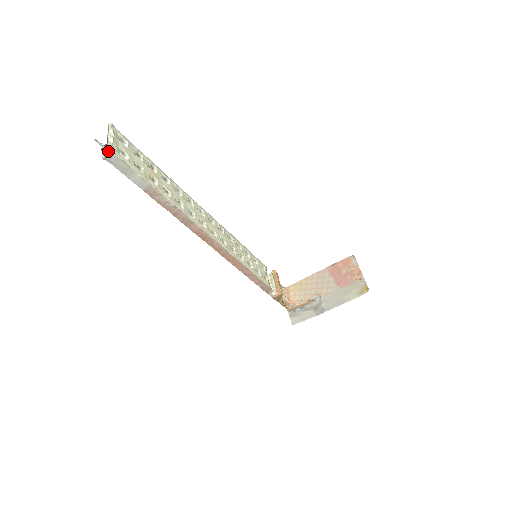
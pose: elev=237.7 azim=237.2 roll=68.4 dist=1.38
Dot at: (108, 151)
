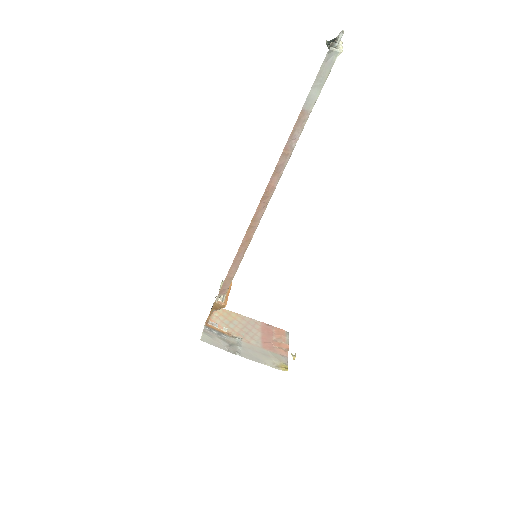
Dot at: (338, 50)
